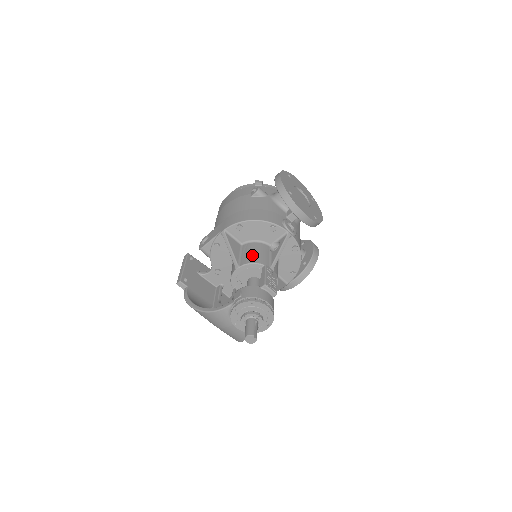
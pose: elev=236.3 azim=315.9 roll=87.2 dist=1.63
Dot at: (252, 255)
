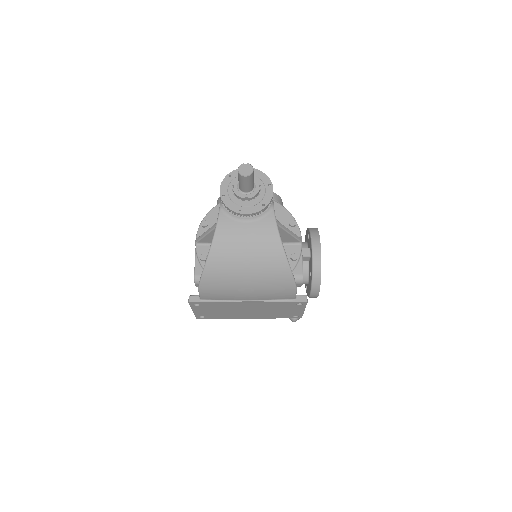
Dot at: occluded
